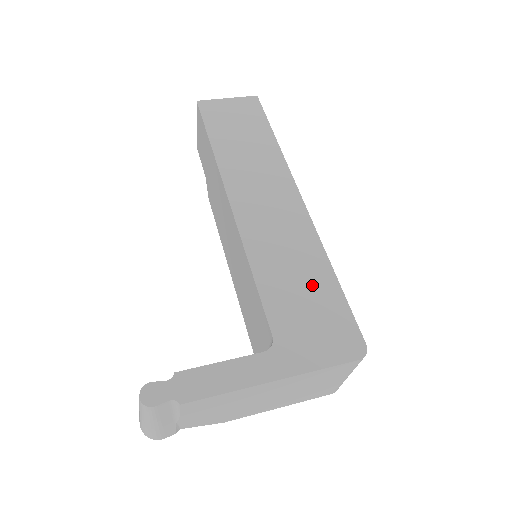
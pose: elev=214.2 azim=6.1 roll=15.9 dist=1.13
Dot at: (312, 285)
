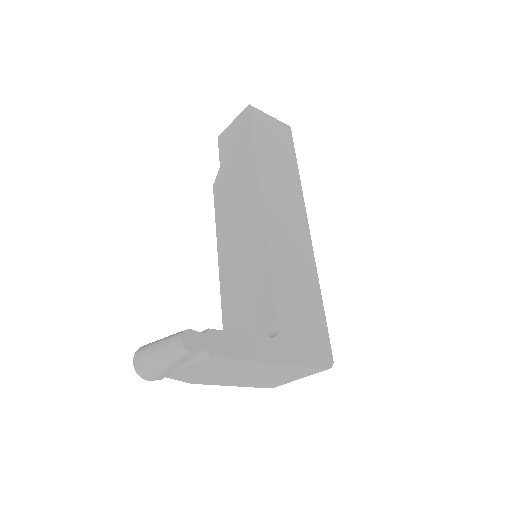
Dot at: (307, 300)
